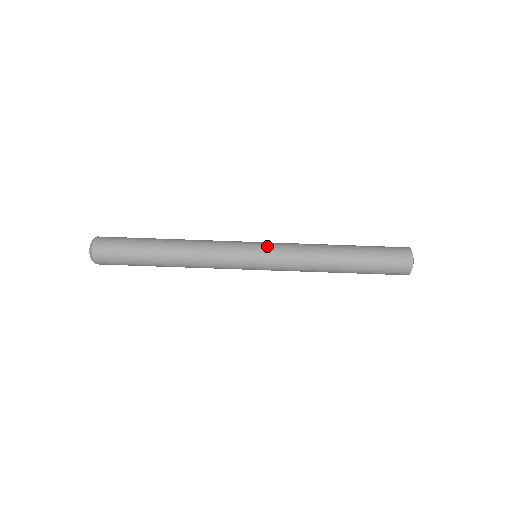
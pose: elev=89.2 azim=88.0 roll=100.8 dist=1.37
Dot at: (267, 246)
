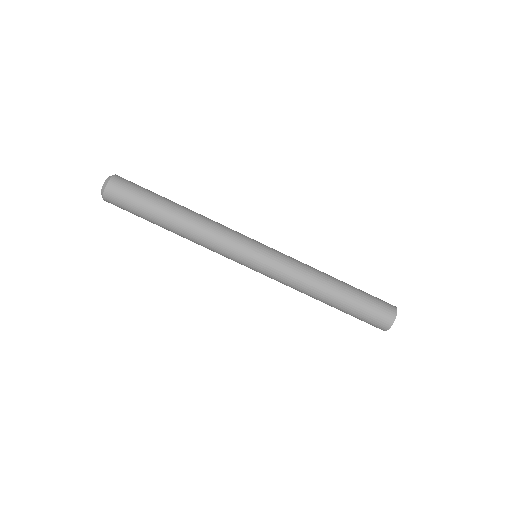
Dot at: (266, 263)
